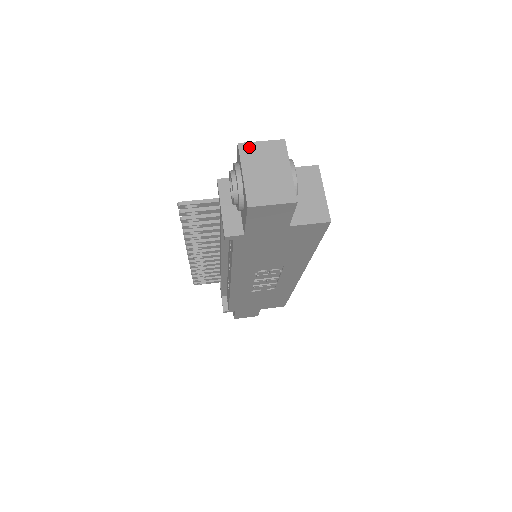
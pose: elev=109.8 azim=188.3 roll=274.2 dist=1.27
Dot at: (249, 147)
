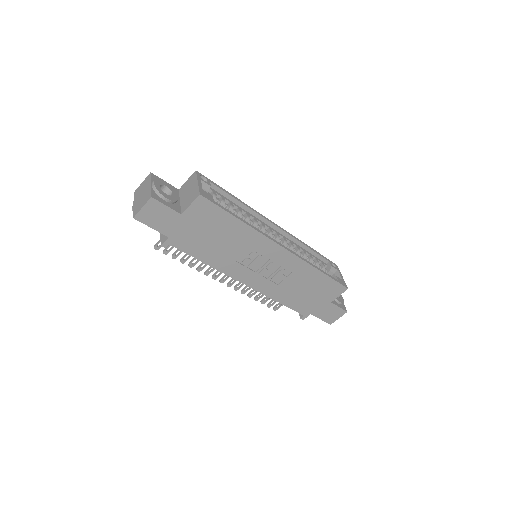
Dot at: (137, 190)
